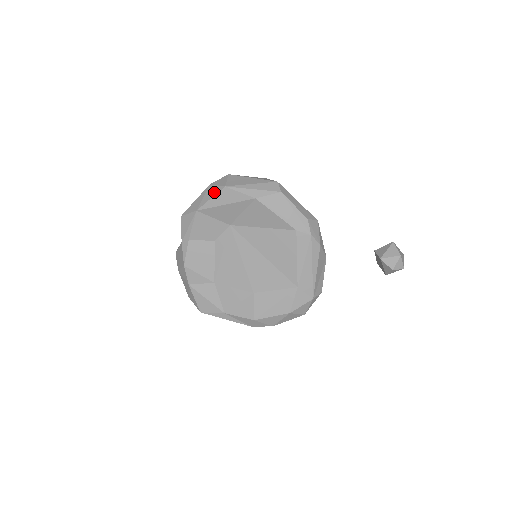
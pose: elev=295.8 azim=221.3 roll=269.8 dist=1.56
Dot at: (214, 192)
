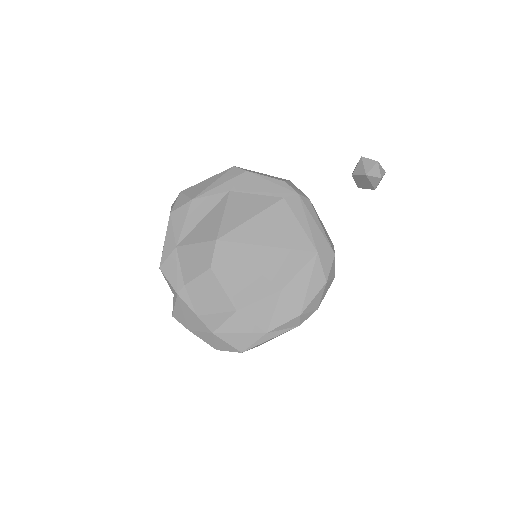
Dot at: (183, 214)
